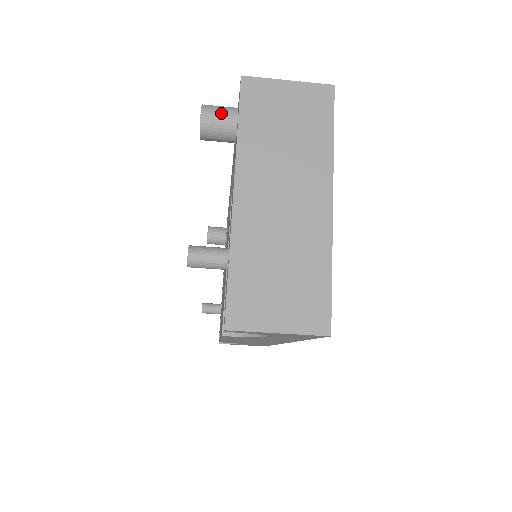
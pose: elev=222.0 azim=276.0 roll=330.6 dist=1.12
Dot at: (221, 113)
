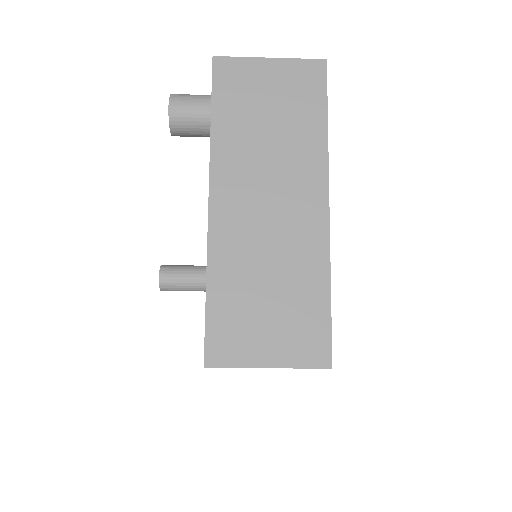
Dot at: (193, 103)
